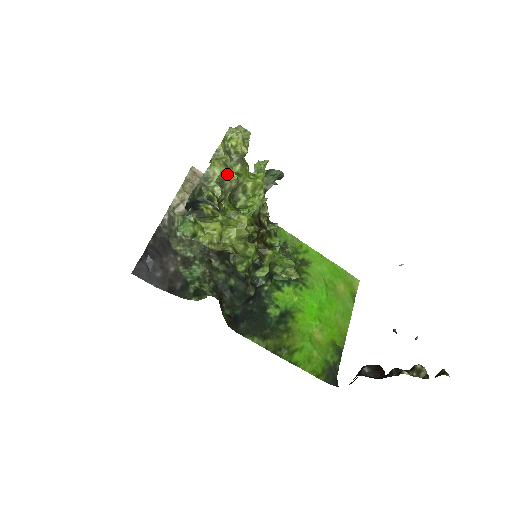
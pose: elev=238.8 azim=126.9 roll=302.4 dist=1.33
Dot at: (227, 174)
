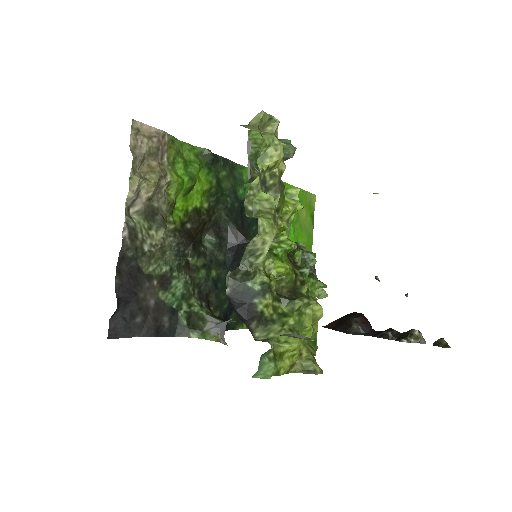
Dot at: occluded
